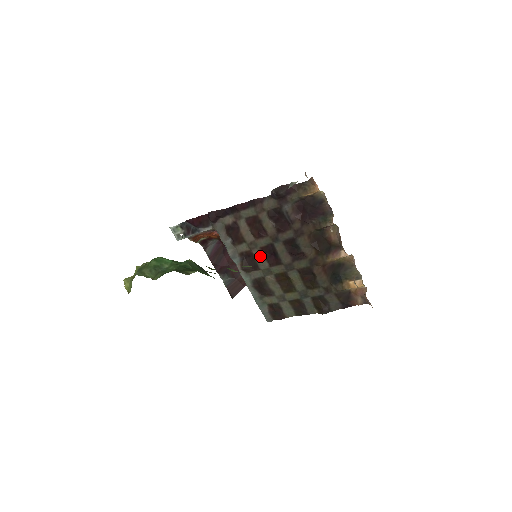
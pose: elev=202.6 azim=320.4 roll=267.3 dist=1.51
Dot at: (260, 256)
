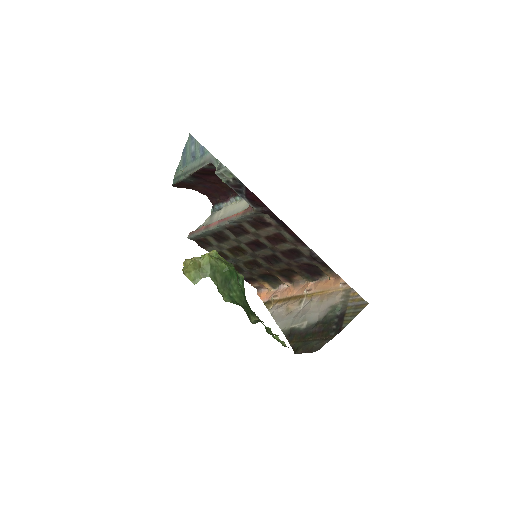
Dot at: (250, 238)
